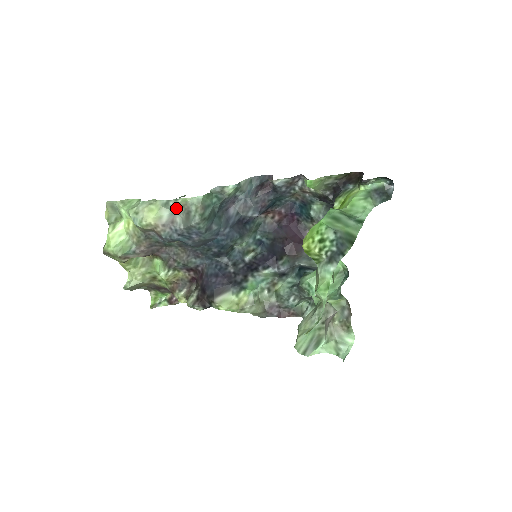
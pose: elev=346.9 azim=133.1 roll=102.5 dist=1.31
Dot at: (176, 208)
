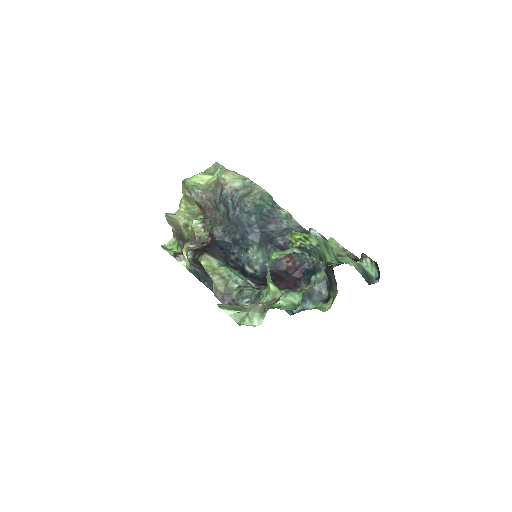
Dot at: (247, 186)
